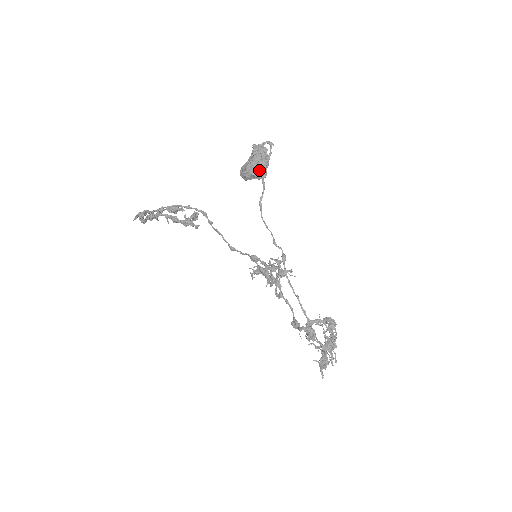
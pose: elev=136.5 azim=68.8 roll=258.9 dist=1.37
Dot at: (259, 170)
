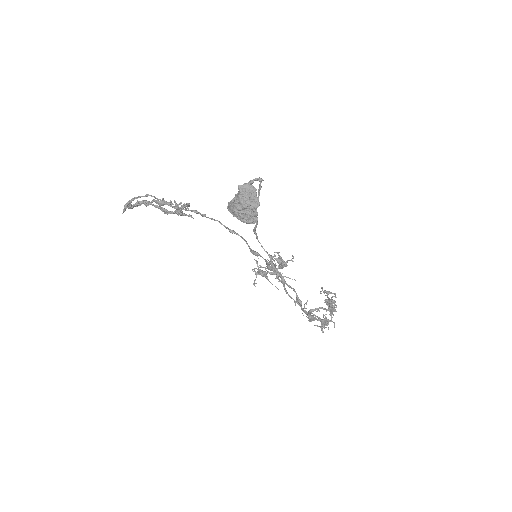
Dot at: (249, 218)
